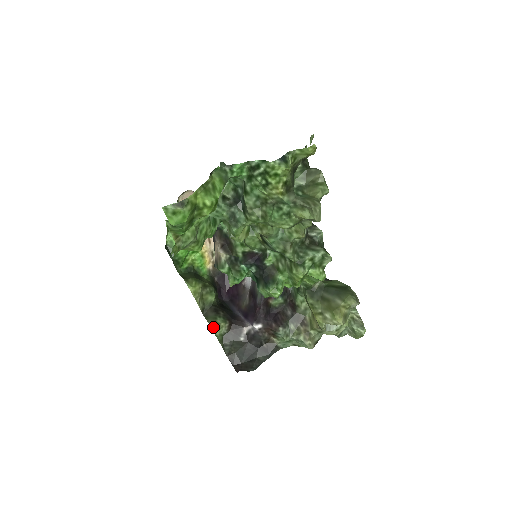
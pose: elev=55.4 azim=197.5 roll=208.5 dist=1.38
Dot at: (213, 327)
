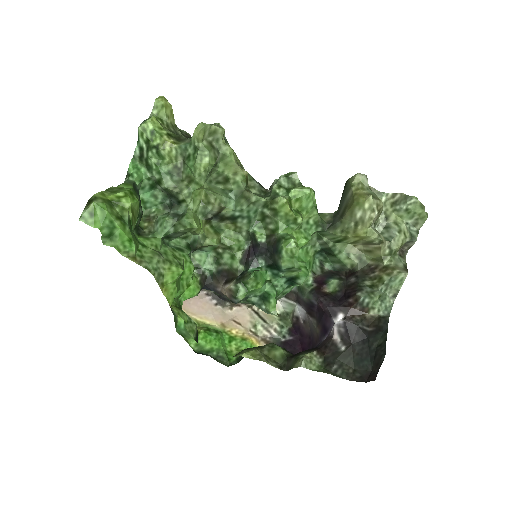
Dot at: (300, 364)
